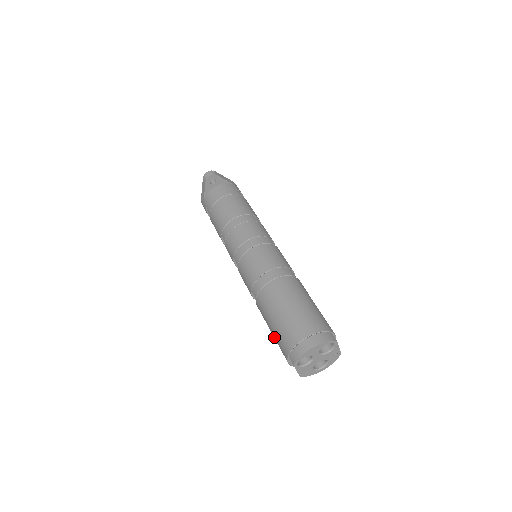
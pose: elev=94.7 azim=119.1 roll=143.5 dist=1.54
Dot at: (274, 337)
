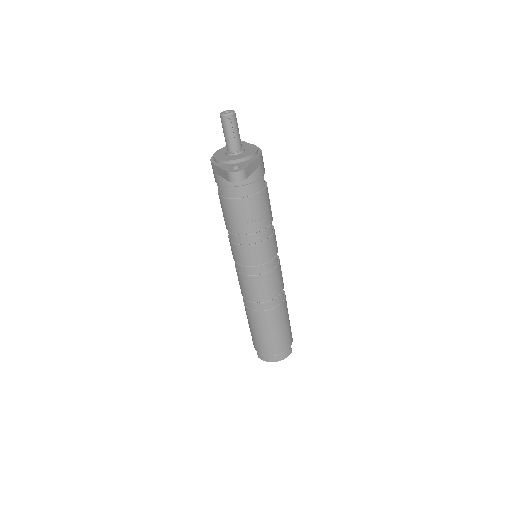
Dot at: (250, 330)
